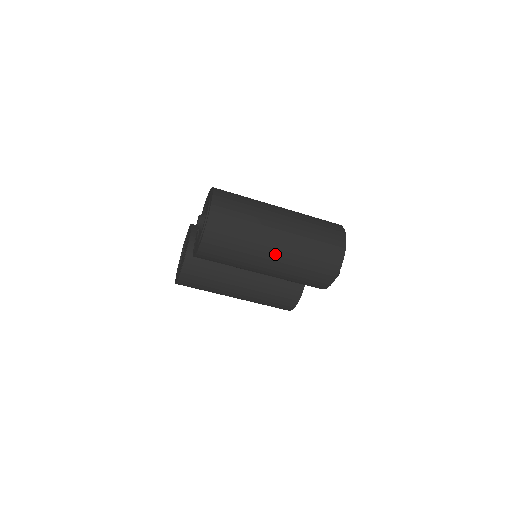
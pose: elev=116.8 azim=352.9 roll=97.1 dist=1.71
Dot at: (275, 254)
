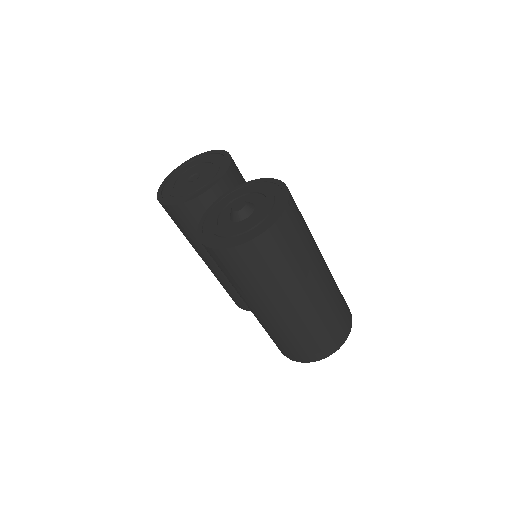
Dot at: (272, 314)
